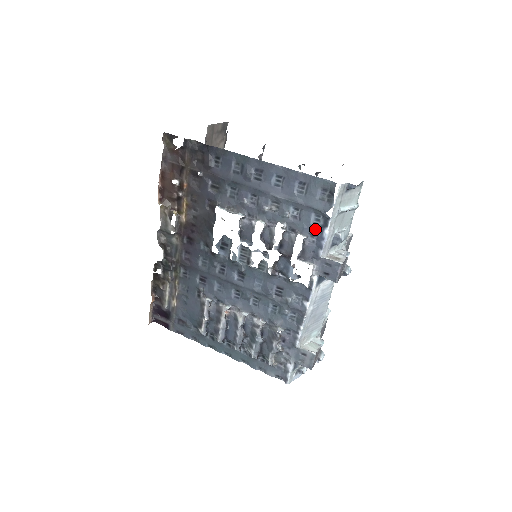
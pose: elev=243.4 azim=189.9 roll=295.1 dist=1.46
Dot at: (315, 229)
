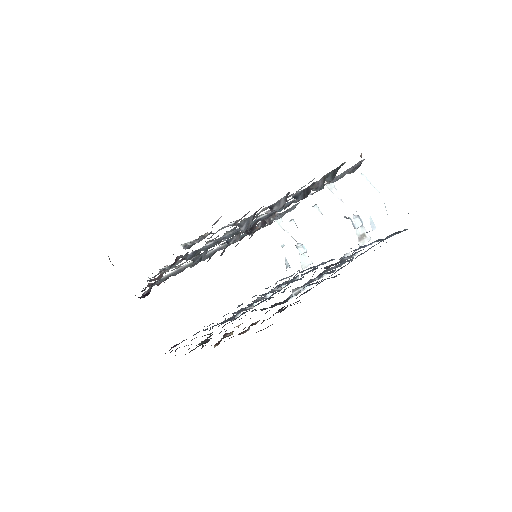
Dot at: occluded
